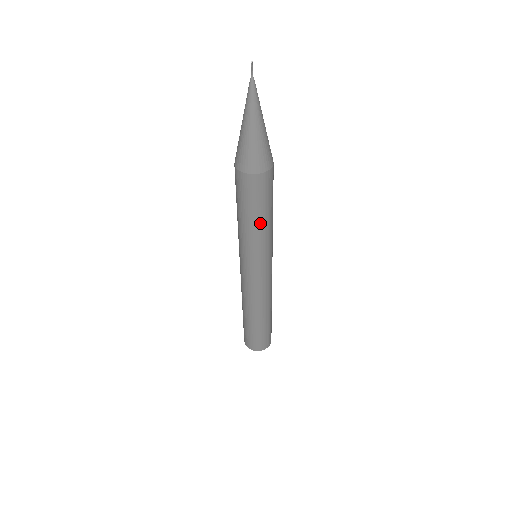
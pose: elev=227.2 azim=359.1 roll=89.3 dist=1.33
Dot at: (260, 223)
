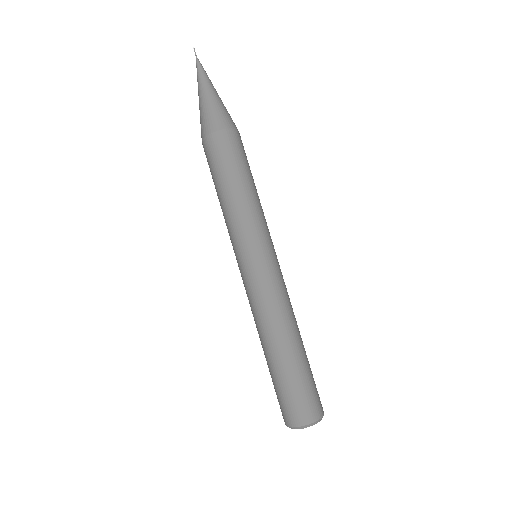
Dot at: (227, 194)
